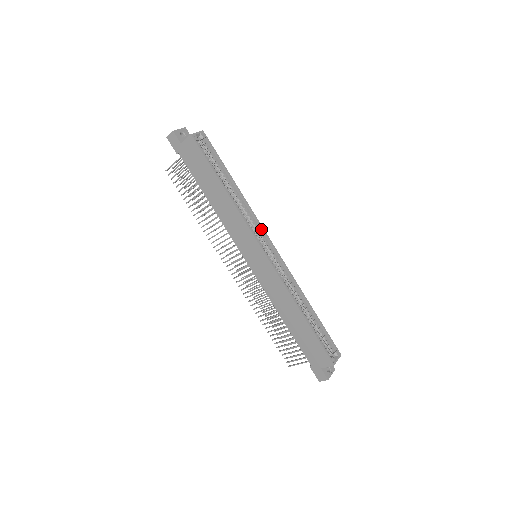
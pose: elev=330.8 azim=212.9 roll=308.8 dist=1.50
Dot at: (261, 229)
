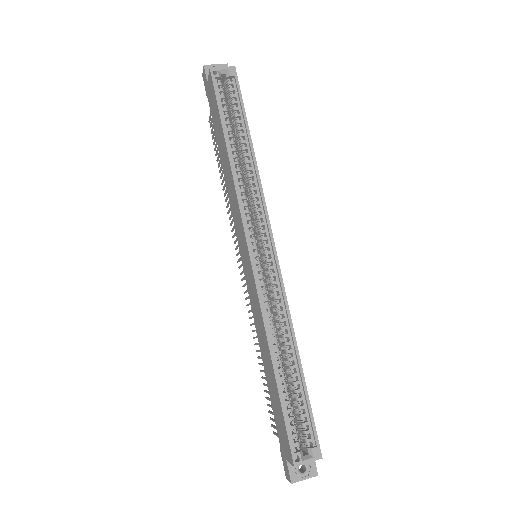
Dot at: (265, 218)
